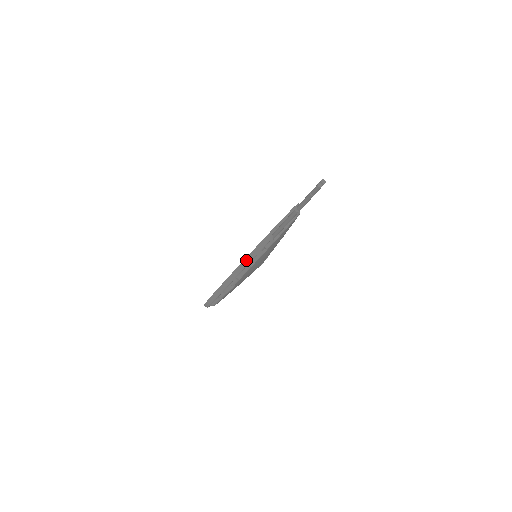
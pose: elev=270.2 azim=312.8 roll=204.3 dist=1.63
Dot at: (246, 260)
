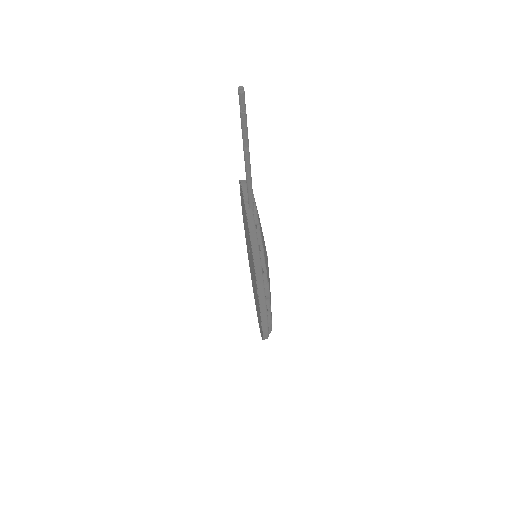
Dot at: (253, 247)
